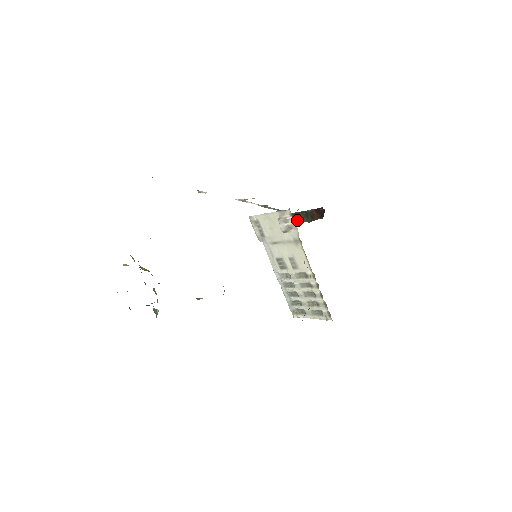
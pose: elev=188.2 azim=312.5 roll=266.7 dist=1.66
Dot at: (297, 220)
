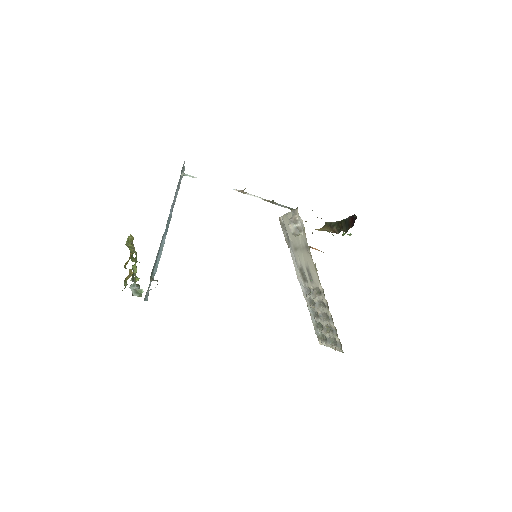
Dot at: (339, 230)
